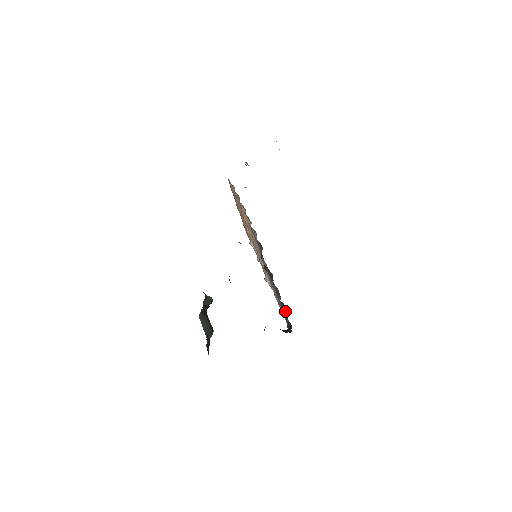
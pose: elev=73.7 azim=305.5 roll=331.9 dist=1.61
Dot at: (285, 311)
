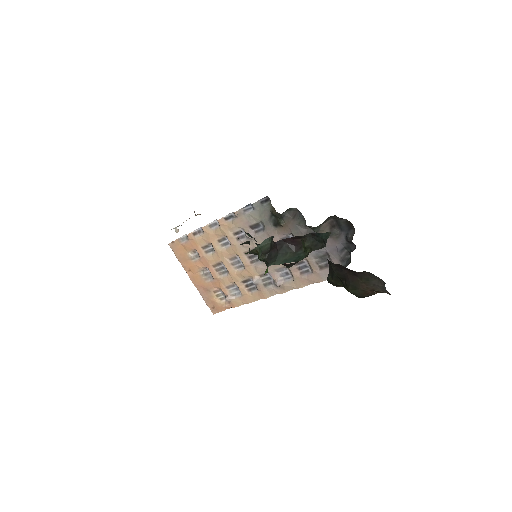
Dot at: (333, 234)
